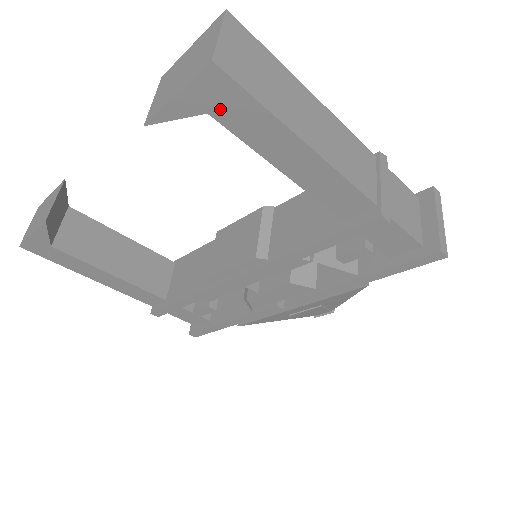
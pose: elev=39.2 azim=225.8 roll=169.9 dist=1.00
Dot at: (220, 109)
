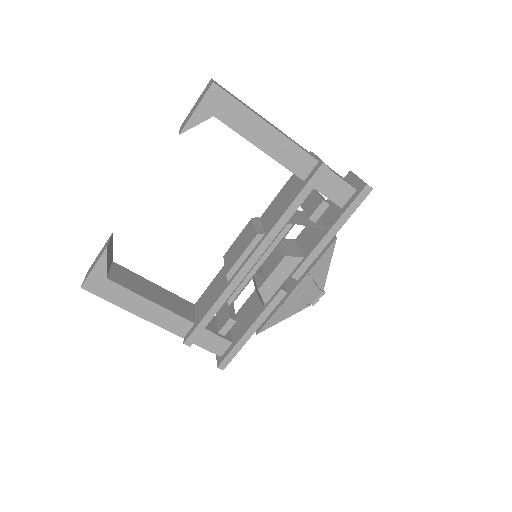
Dot at: (220, 111)
